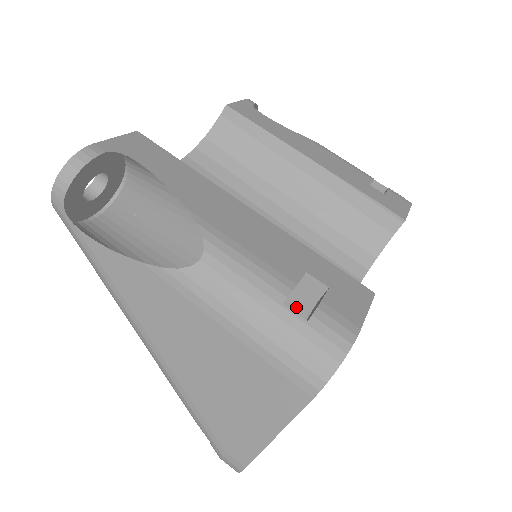
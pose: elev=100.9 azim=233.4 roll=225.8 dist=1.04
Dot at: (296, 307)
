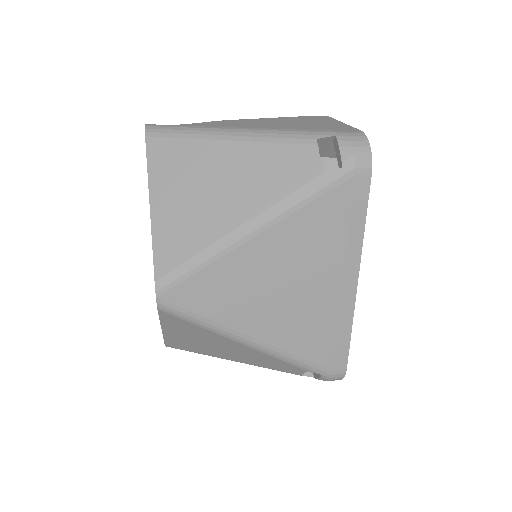
Dot at: occluded
